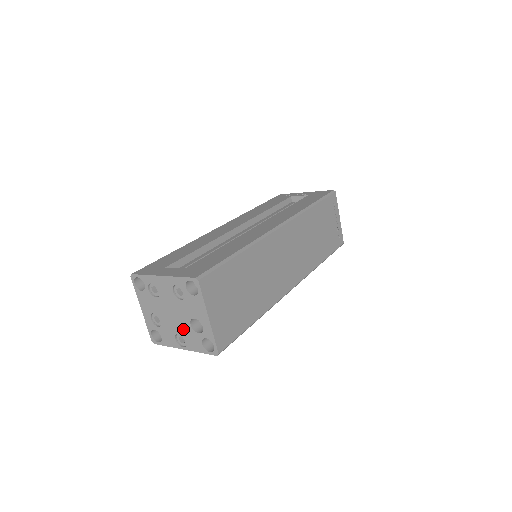
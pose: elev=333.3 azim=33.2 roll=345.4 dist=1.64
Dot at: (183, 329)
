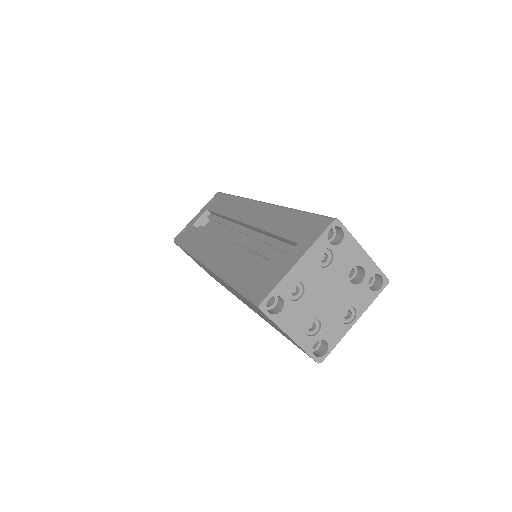
Dot at: (345, 298)
